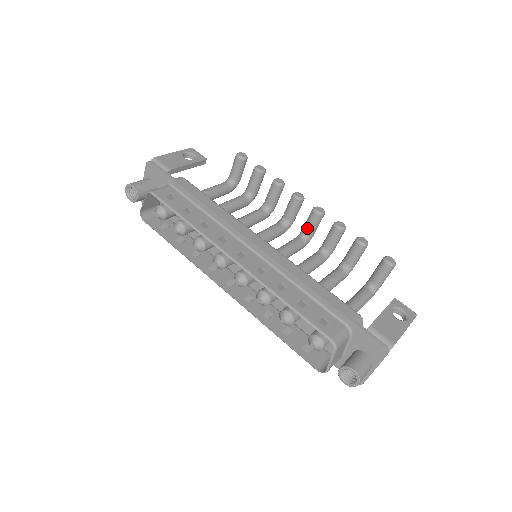
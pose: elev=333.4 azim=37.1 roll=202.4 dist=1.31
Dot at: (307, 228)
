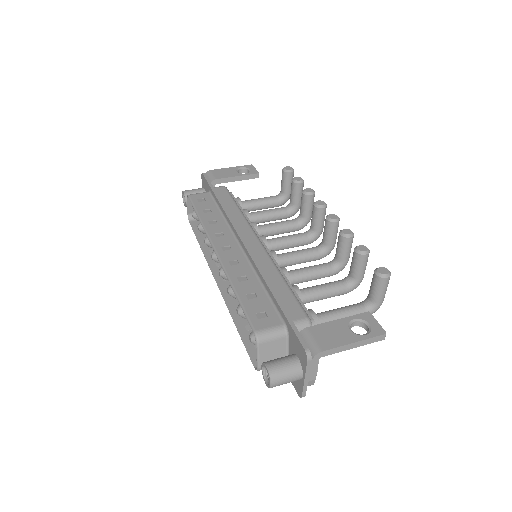
Dot at: (323, 237)
